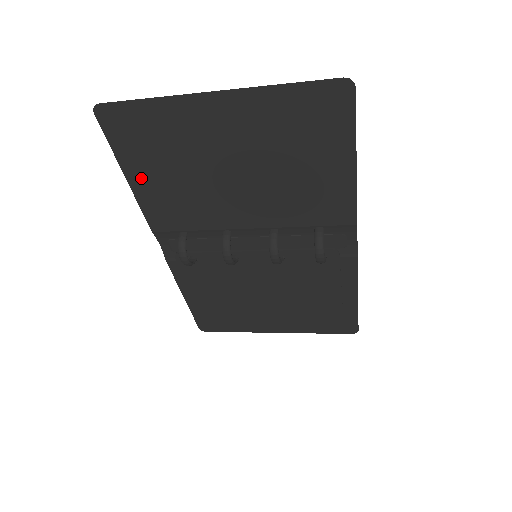
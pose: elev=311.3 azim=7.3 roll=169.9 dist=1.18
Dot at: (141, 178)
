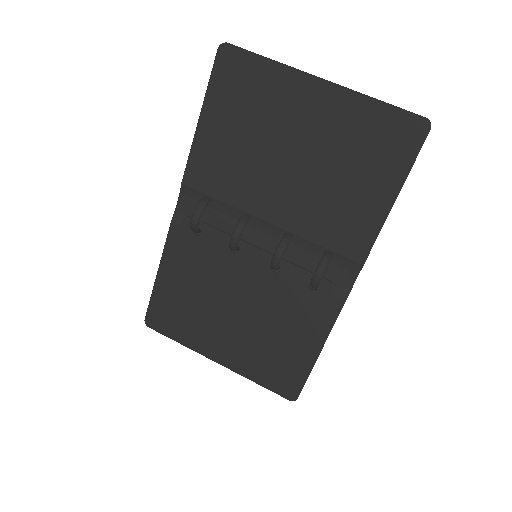
Dot at: (212, 125)
